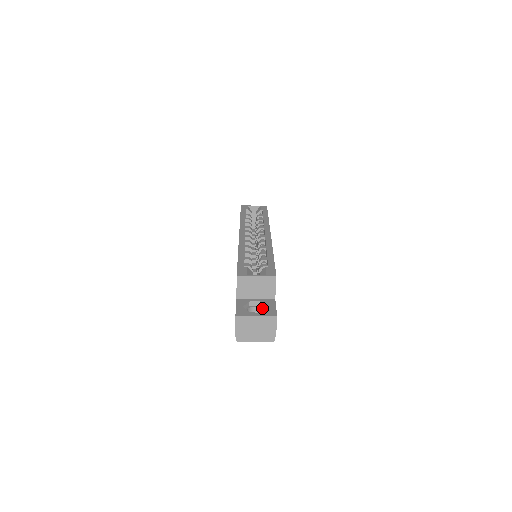
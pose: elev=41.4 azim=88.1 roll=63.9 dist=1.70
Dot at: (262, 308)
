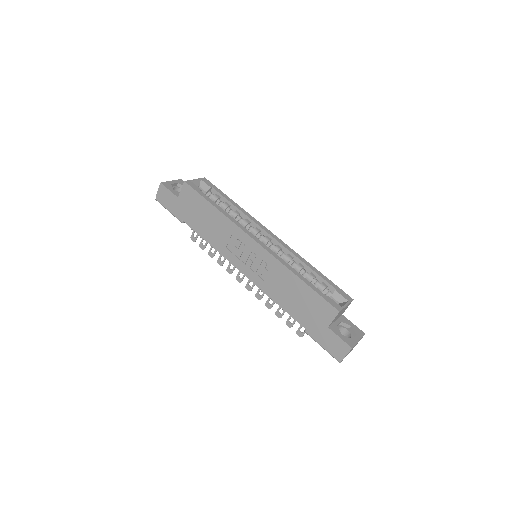
Dot at: (343, 327)
